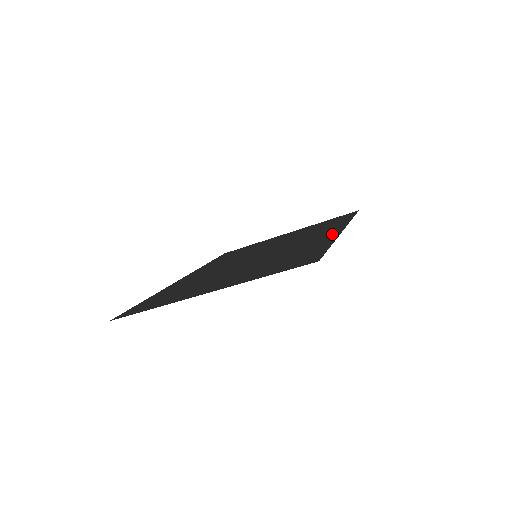
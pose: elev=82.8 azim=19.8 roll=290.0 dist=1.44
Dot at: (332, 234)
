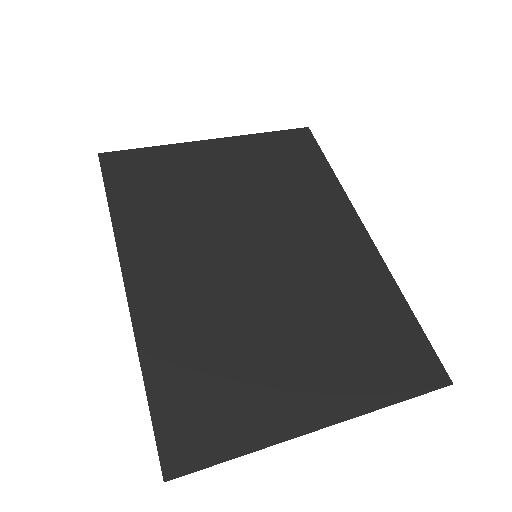
Dot at: (366, 249)
